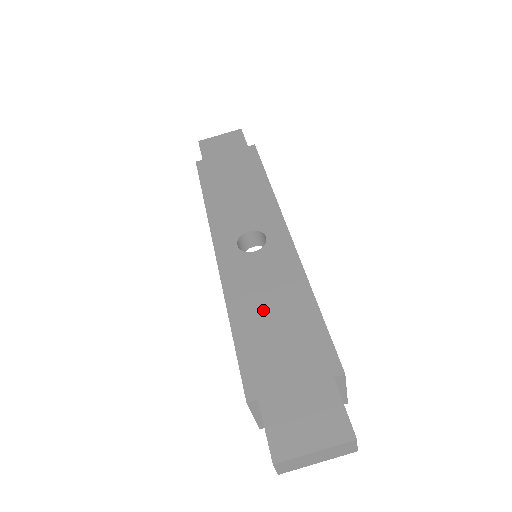
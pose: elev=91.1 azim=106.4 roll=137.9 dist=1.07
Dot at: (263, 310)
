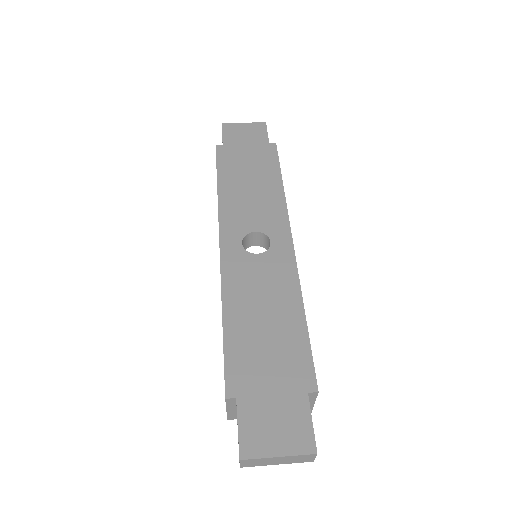
Dot at: (255, 314)
